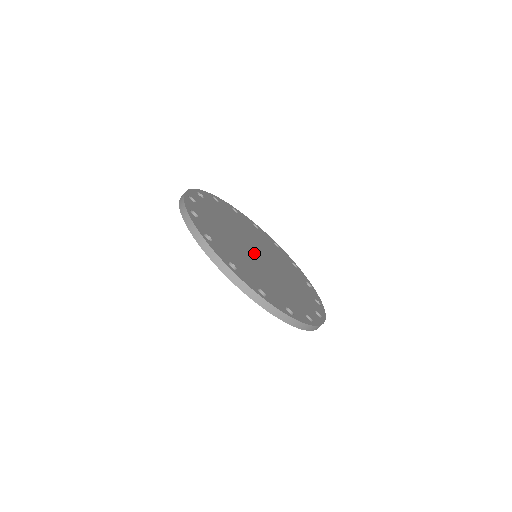
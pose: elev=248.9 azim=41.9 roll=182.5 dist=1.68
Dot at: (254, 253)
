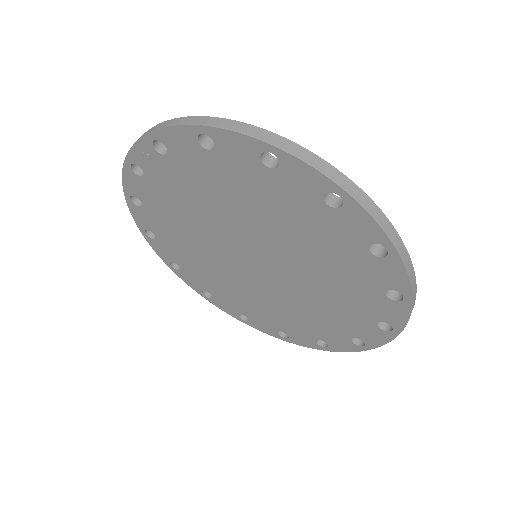
Dot at: occluded
